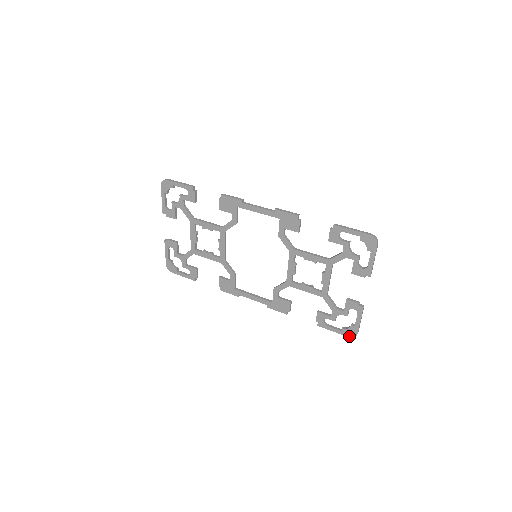
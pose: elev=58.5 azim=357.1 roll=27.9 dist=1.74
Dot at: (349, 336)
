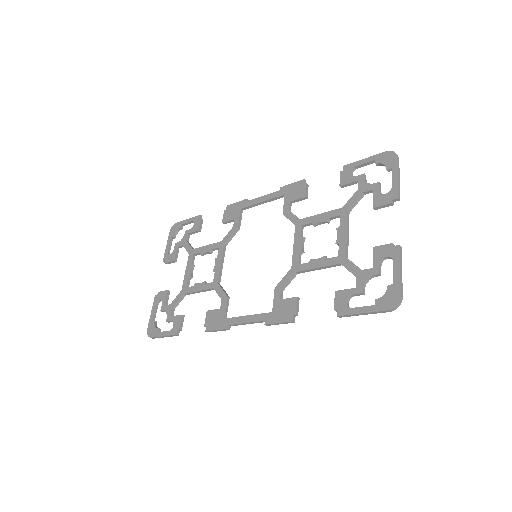
Dot at: (388, 308)
